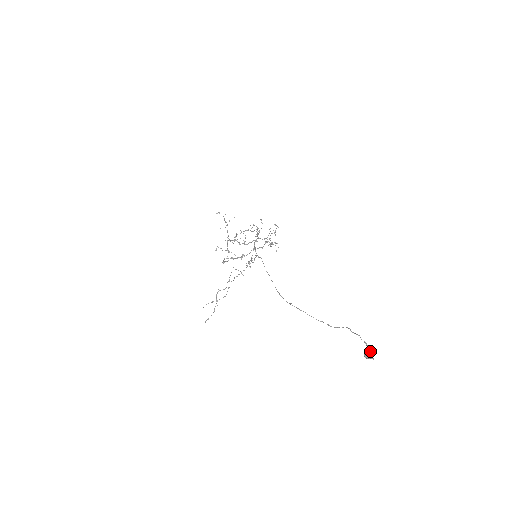
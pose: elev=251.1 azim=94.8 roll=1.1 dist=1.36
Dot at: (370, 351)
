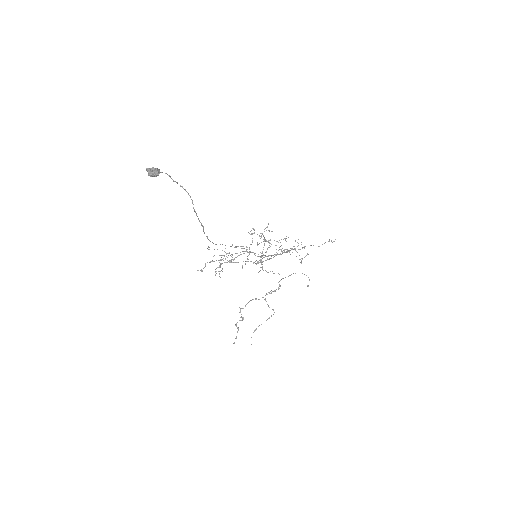
Dot at: (152, 168)
